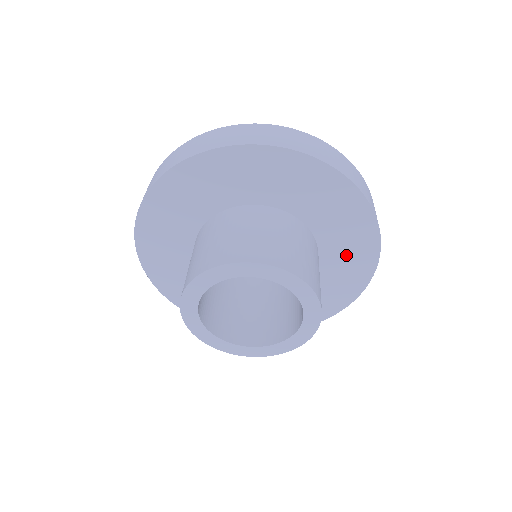
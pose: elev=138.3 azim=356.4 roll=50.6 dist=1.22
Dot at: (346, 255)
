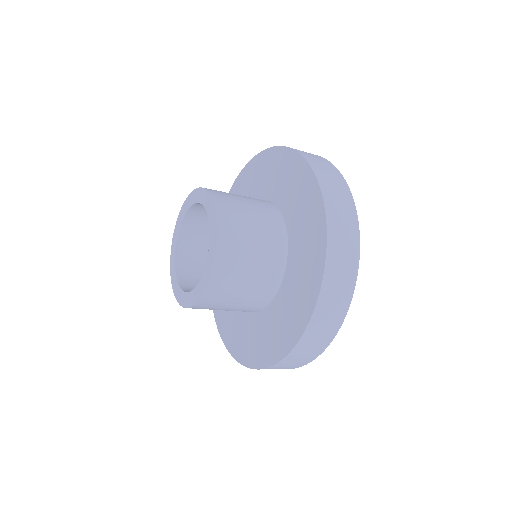
Dot at: (305, 246)
